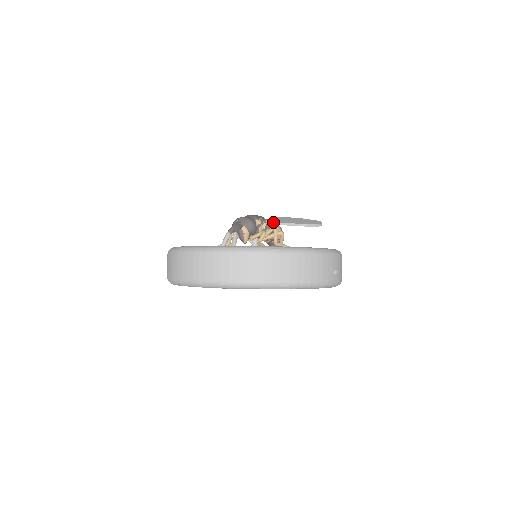
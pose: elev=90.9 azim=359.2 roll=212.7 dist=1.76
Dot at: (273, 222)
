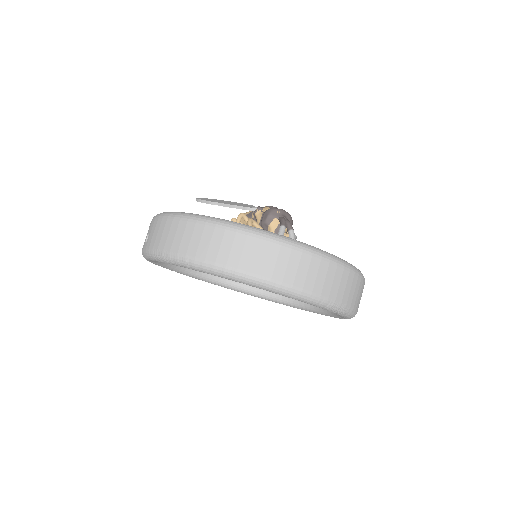
Dot at: occluded
